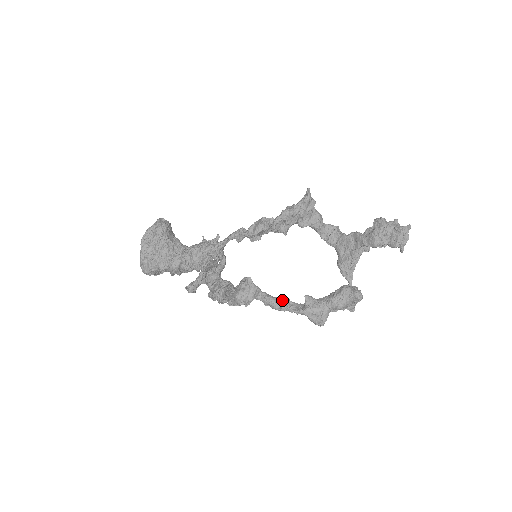
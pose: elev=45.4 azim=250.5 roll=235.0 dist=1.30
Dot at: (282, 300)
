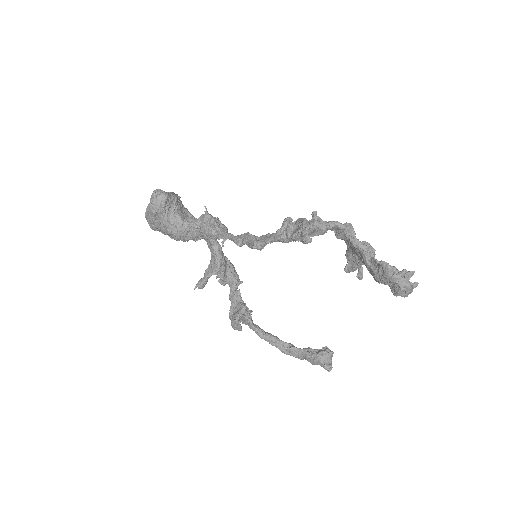
Dot at: (269, 339)
